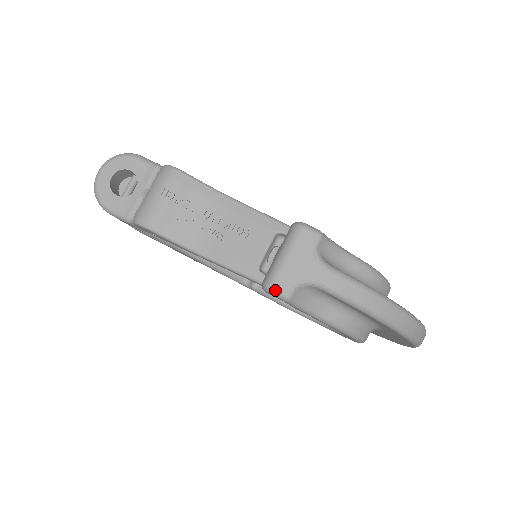
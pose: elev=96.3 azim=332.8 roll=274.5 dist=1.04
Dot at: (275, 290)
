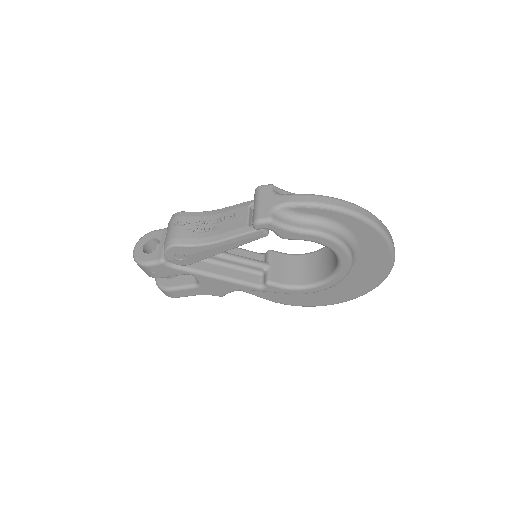
Dot at: (260, 219)
